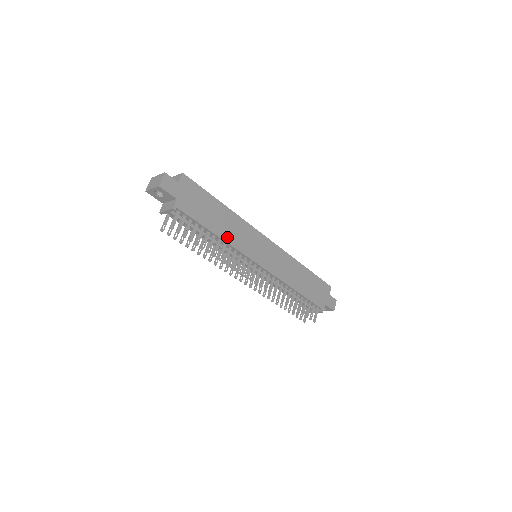
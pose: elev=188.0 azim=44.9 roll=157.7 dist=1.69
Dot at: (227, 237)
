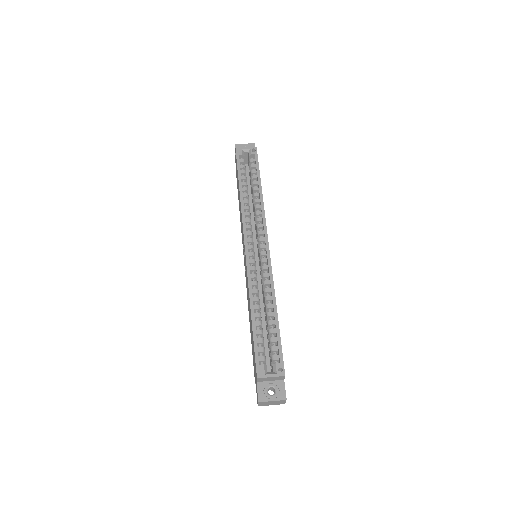
Dot at: occluded
